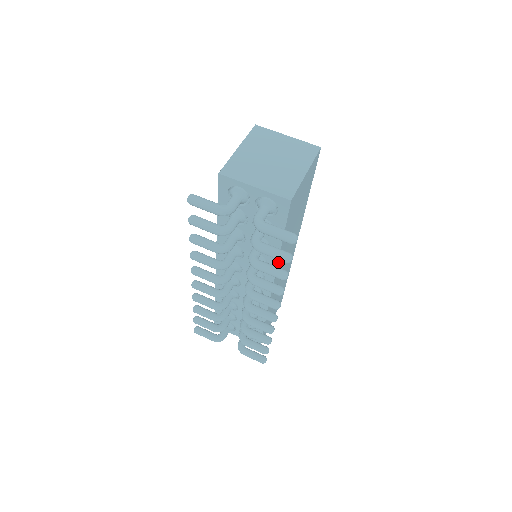
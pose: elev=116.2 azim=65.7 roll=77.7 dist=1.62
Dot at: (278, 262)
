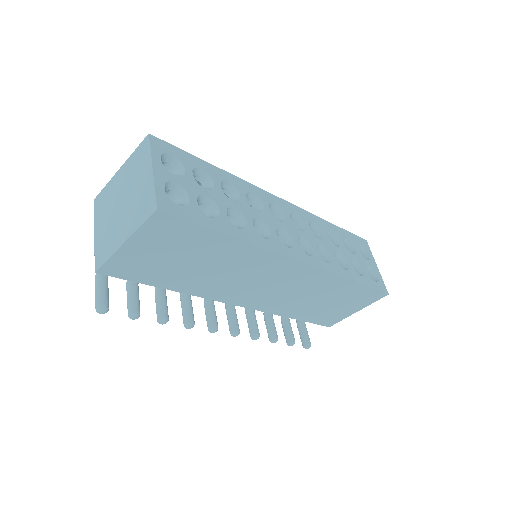
Dot at: (198, 294)
